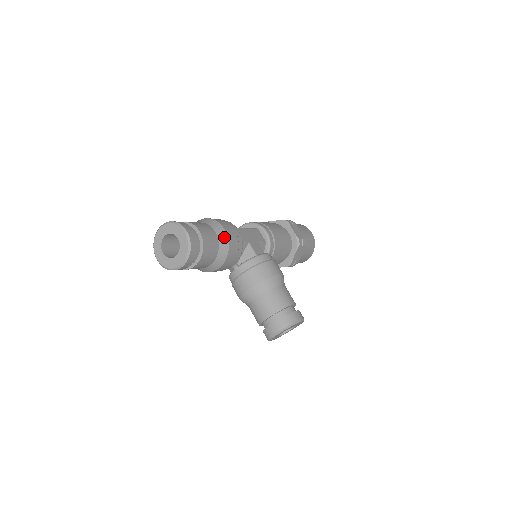
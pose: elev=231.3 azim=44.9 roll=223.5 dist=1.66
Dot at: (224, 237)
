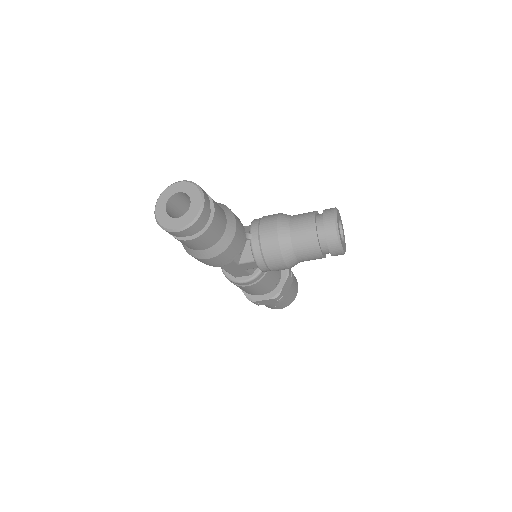
Dot at: occluded
